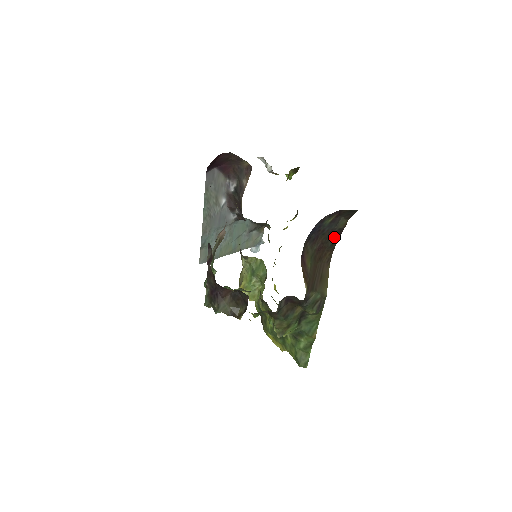
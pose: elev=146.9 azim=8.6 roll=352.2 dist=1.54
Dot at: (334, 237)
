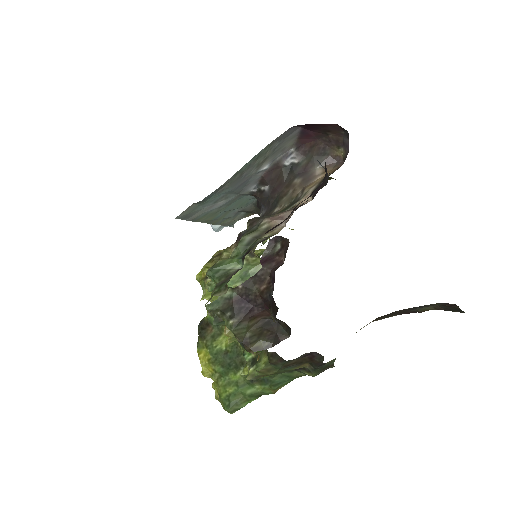
Dot at: (399, 313)
